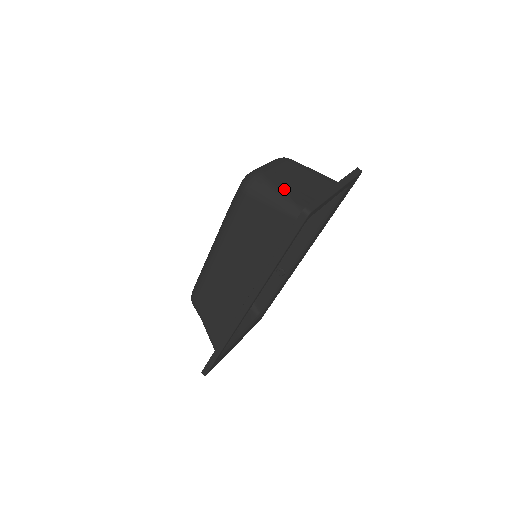
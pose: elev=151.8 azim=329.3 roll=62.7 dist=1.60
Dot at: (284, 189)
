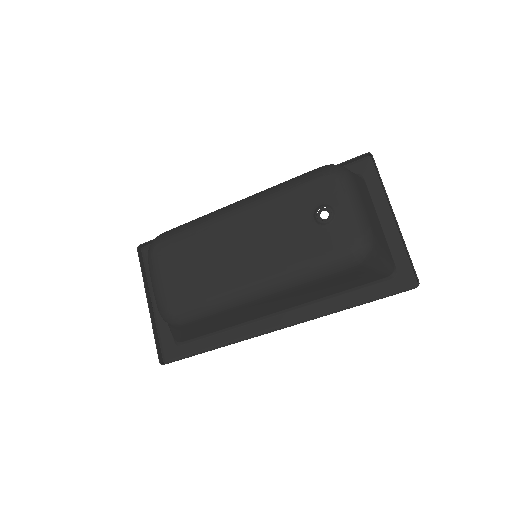
Dot at: (384, 249)
